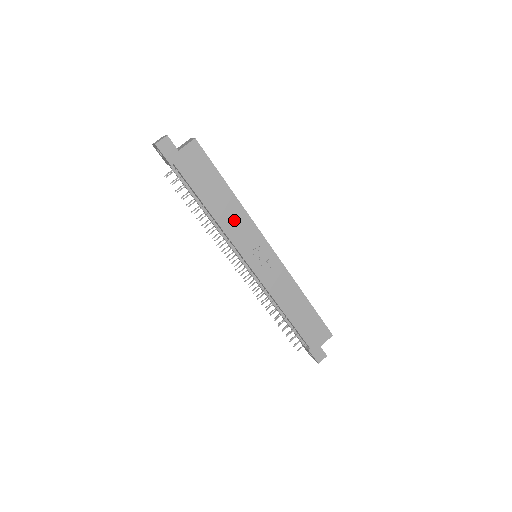
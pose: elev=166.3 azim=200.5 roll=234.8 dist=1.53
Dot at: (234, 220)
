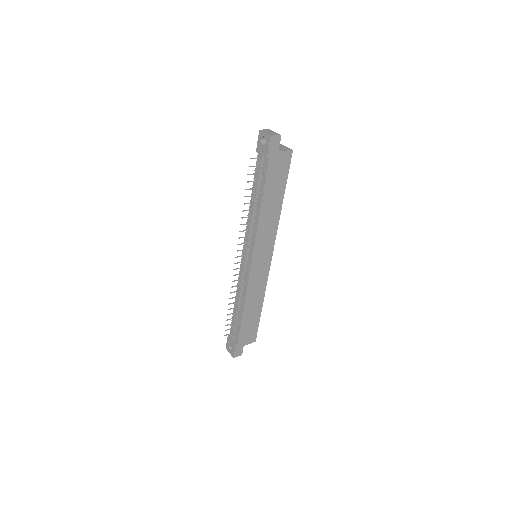
Dot at: (268, 223)
